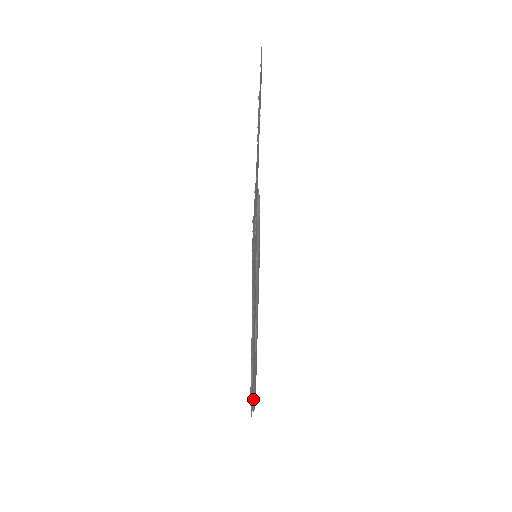
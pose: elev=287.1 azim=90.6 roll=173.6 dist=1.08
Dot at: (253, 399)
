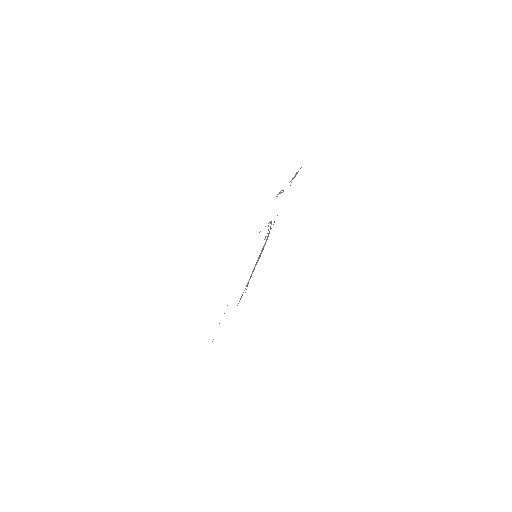
Dot at: occluded
